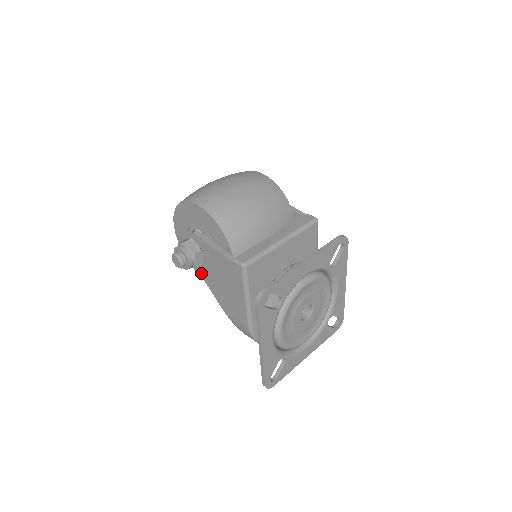
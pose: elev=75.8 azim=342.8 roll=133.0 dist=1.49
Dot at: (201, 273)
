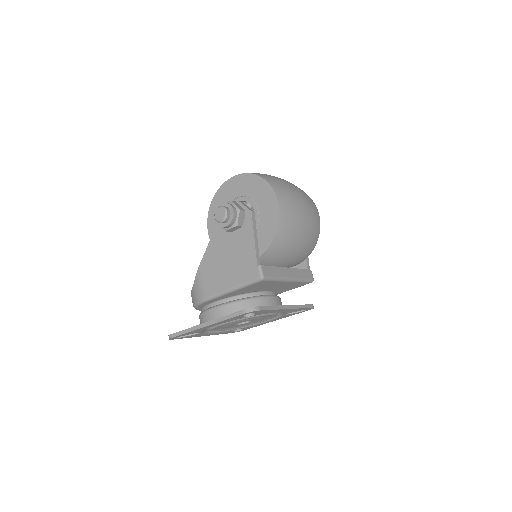
Dot at: (217, 229)
